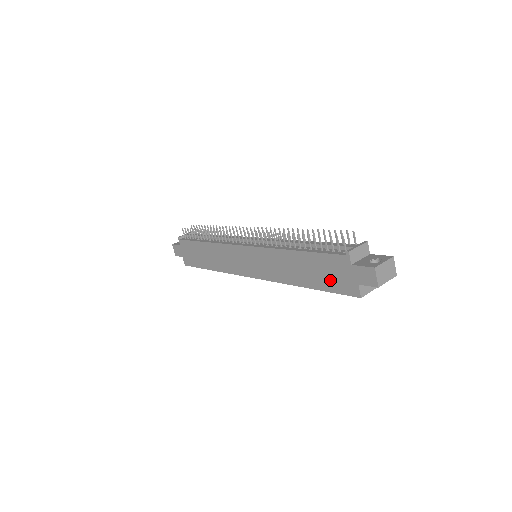
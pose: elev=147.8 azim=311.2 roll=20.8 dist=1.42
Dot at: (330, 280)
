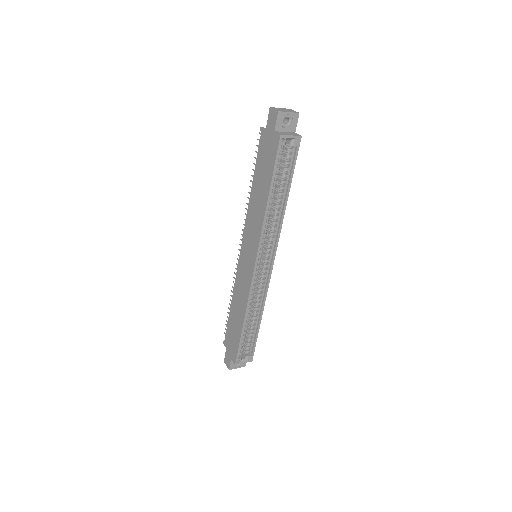
Dot at: (268, 162)
